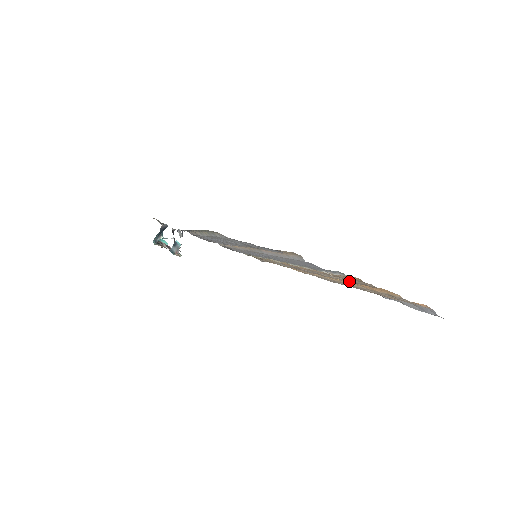
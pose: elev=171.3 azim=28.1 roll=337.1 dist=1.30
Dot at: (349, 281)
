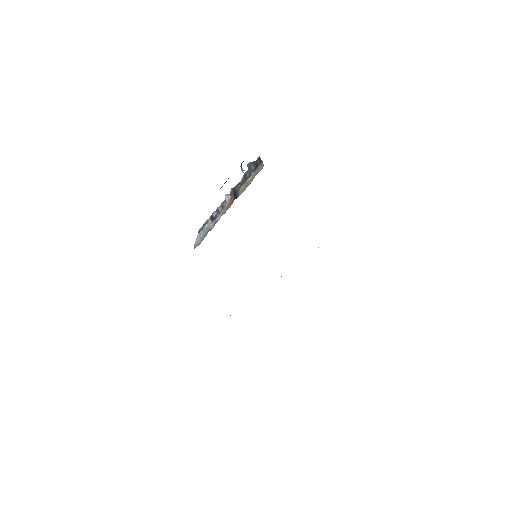
Dot at: occluded
